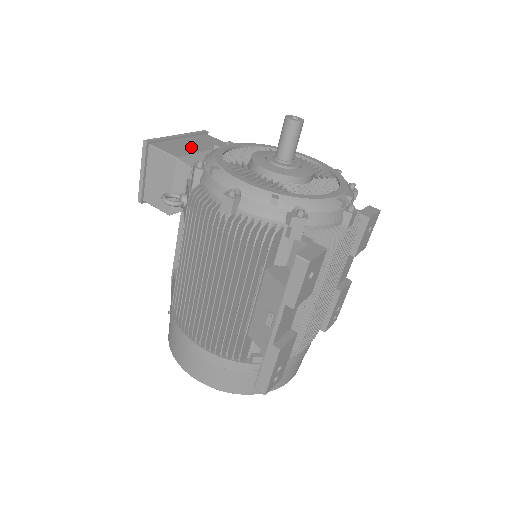
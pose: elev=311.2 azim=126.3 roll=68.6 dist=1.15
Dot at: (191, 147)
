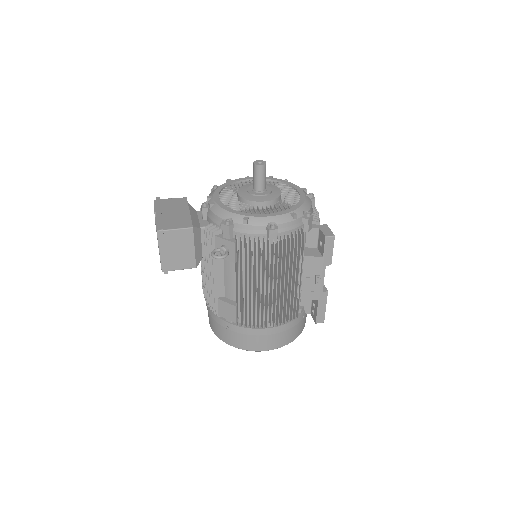
Dot at: (180, 215)
